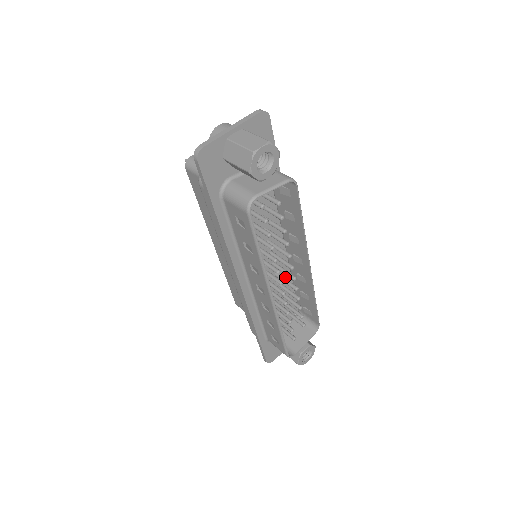
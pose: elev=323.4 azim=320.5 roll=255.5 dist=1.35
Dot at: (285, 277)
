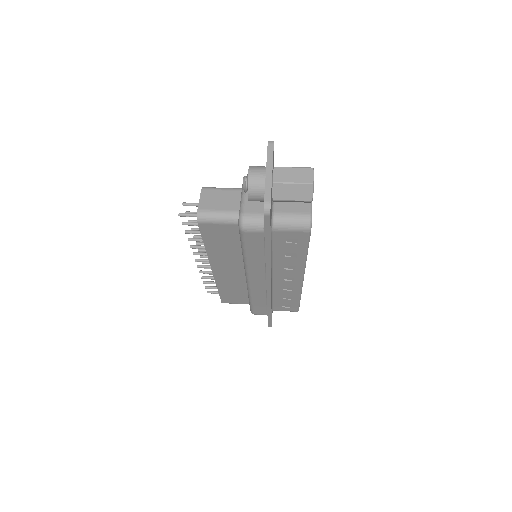
Dot at: occluded
